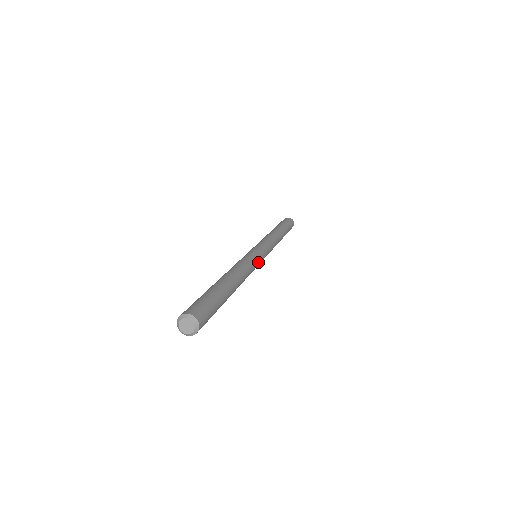
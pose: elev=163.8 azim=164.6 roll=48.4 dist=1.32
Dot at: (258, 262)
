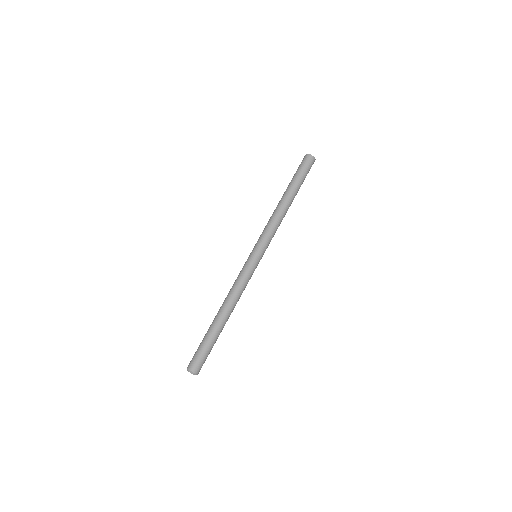
Dot at: (251, 269)
